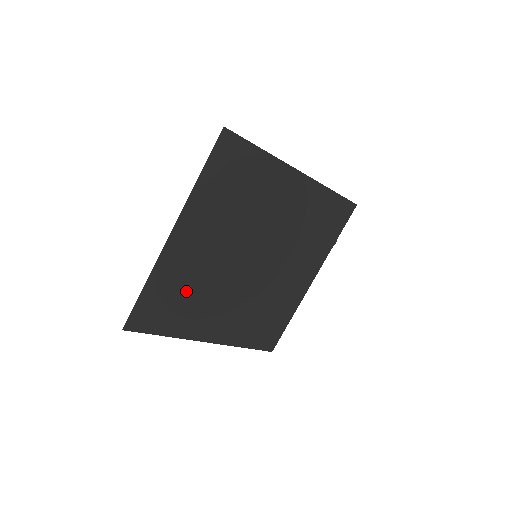
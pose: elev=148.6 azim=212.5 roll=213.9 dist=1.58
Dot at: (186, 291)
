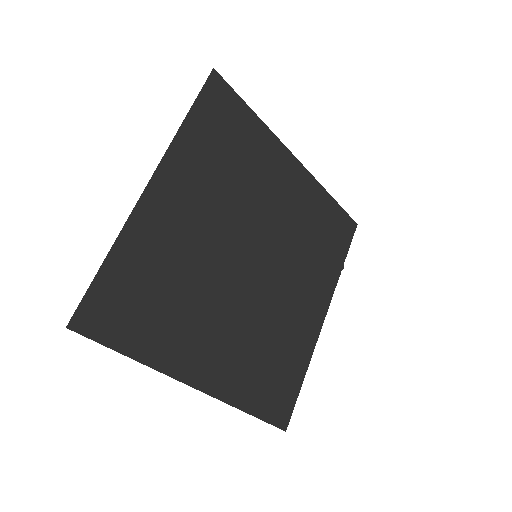
Dot at: (167, 284)
